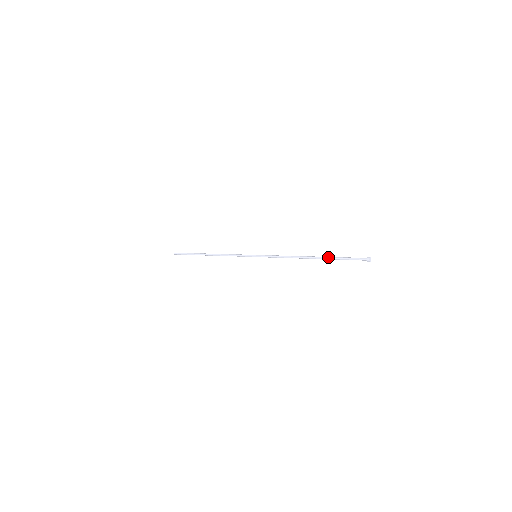
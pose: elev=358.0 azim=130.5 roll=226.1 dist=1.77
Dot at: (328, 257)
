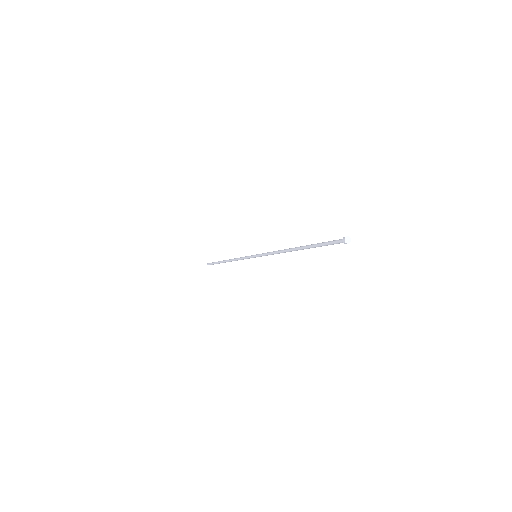
Dot at: (308, 246)
